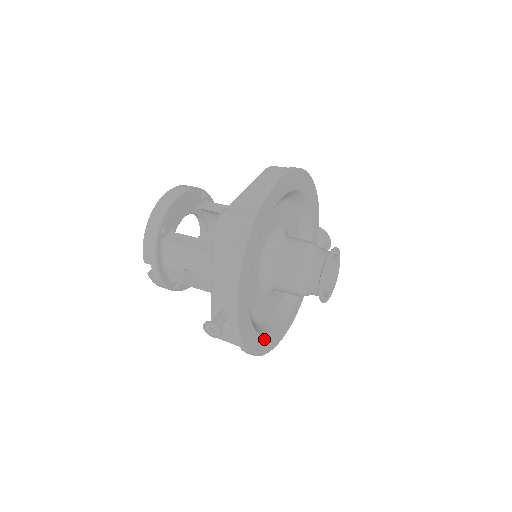
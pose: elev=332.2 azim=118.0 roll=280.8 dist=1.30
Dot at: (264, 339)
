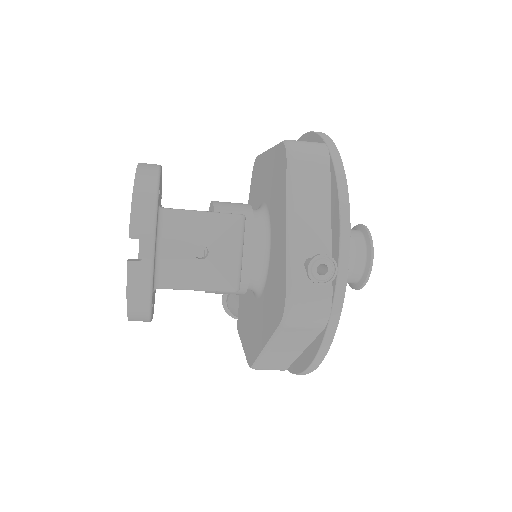
Dot at: occluded
